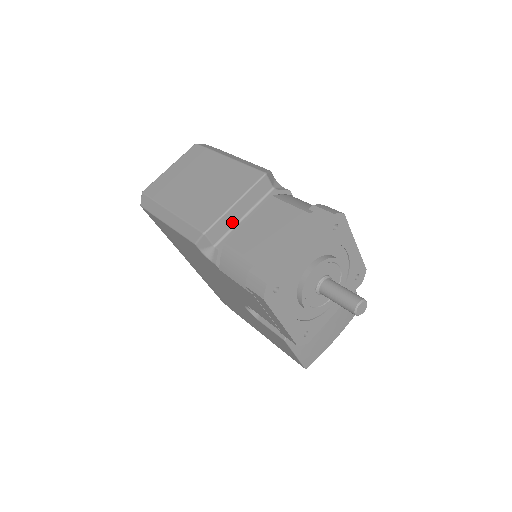
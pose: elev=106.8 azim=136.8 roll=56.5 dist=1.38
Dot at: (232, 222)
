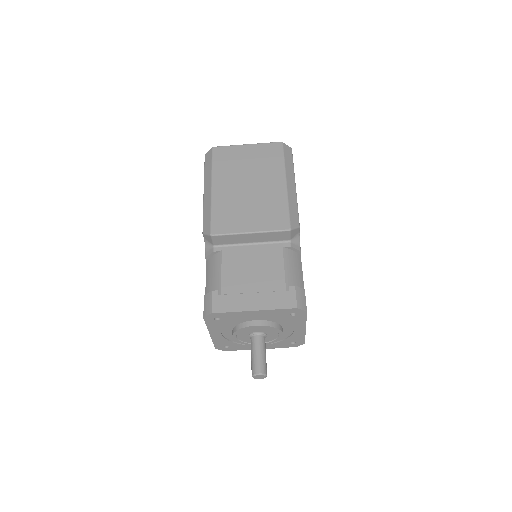
Dot at: (239, 241)
